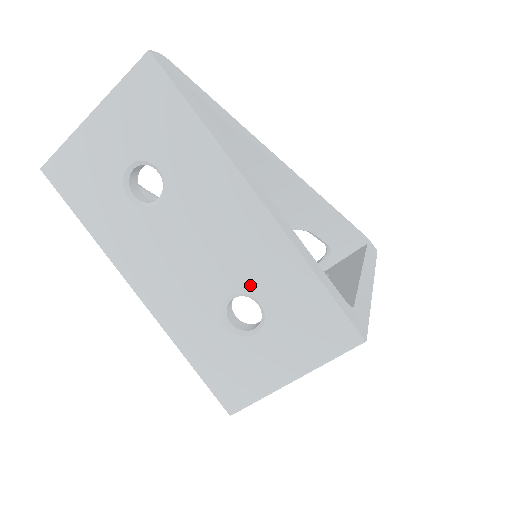
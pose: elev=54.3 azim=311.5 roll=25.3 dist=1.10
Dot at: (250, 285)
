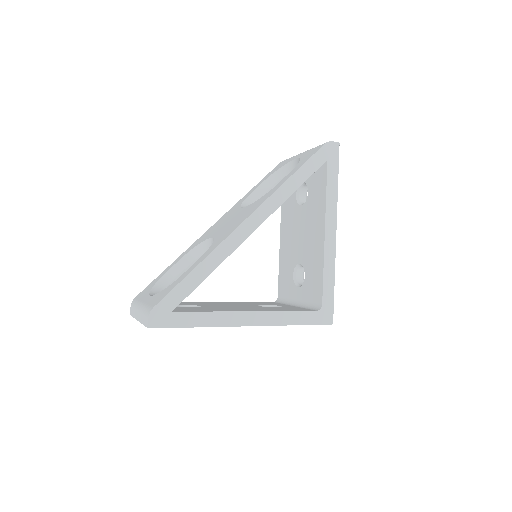
Dot at: occluded
